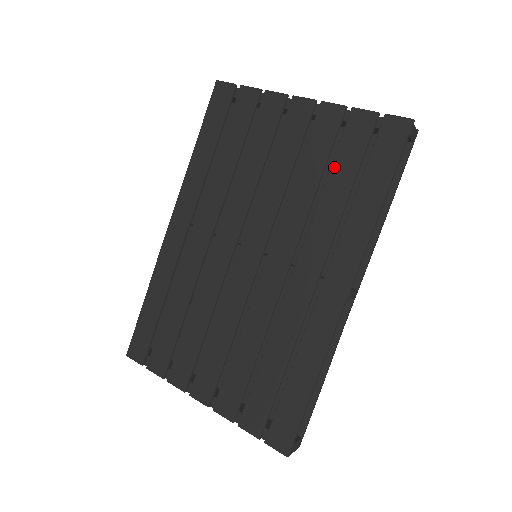
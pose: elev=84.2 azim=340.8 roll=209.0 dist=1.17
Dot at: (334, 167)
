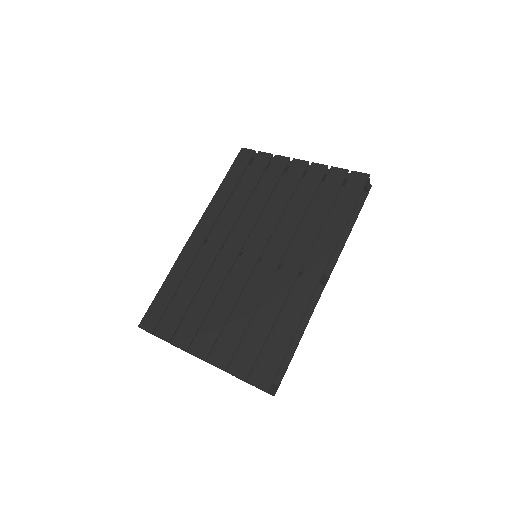
Dot at: (318, 198)
